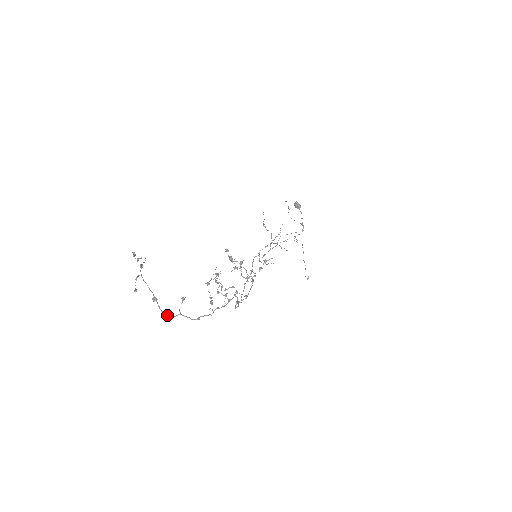
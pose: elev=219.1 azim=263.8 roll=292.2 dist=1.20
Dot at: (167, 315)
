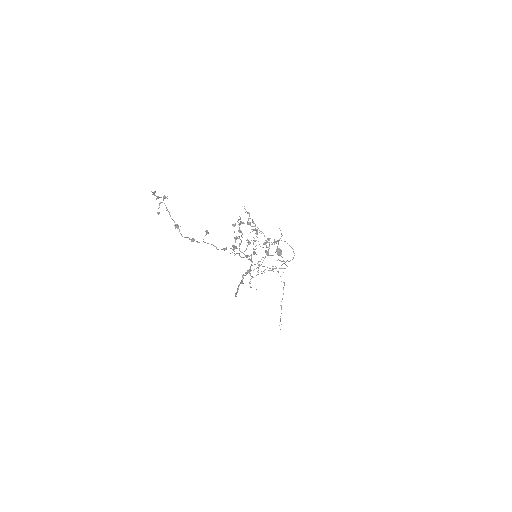
Dot at: (192, 238)
